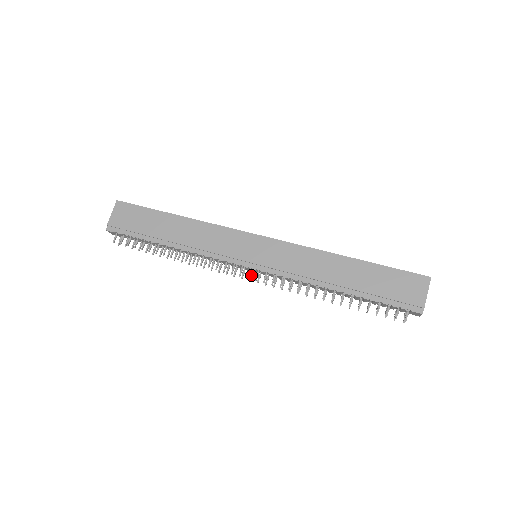
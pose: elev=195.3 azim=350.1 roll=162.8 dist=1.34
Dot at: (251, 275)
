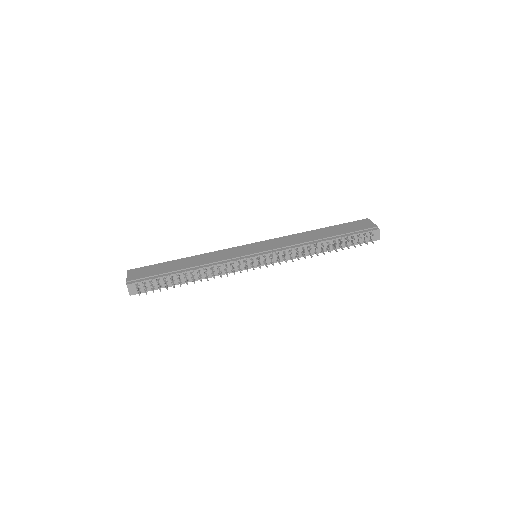
Dot at: (260, 266)
